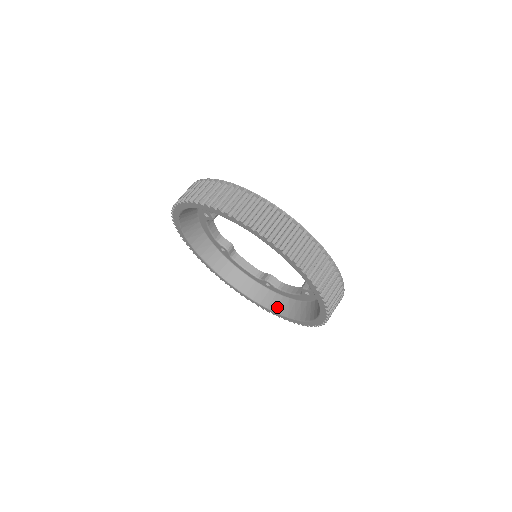
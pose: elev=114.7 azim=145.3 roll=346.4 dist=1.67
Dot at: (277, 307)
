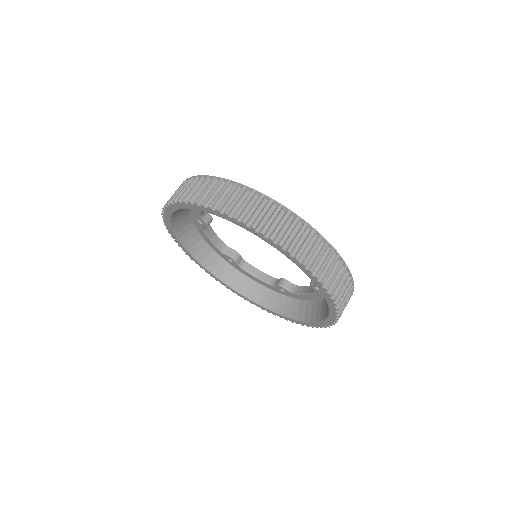
Dot at: (231, 281)
